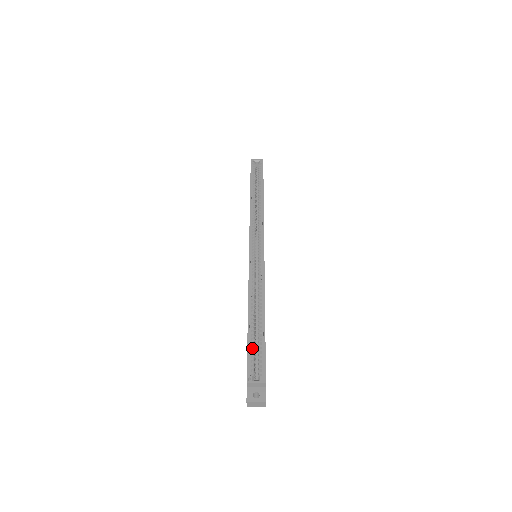
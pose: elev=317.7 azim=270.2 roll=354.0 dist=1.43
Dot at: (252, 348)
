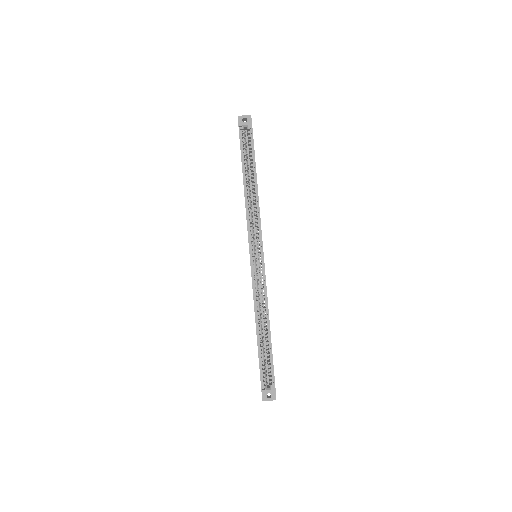
Dot at: (262, 361)
